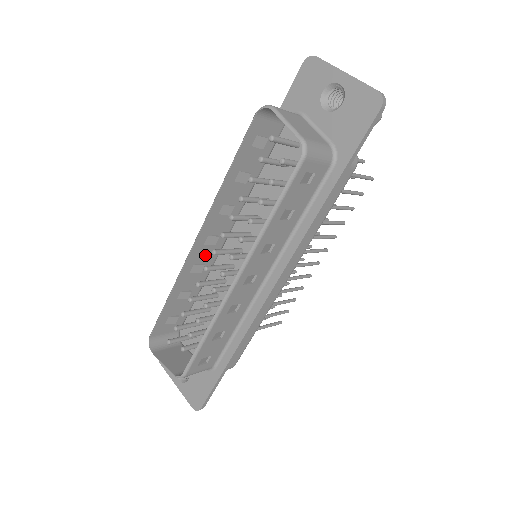
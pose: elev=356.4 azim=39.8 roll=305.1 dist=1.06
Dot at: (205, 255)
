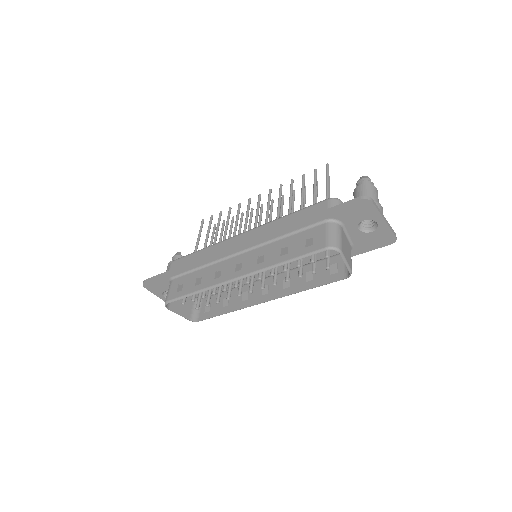
Dot at: (229, 270)
